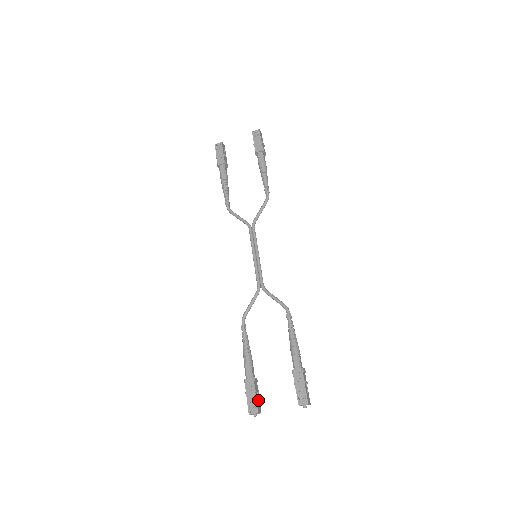
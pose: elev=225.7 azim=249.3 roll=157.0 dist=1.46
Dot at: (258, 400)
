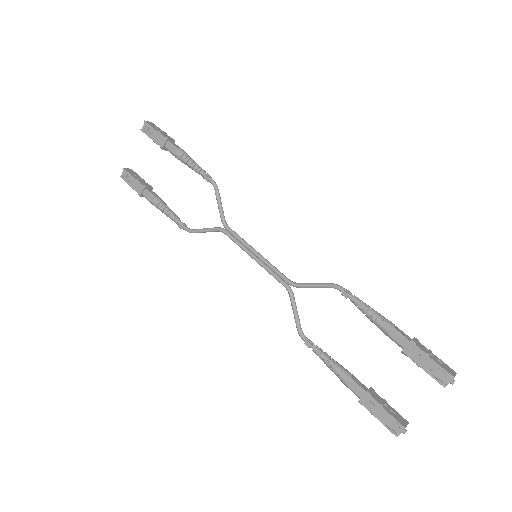
Dot at: (393, 412)
